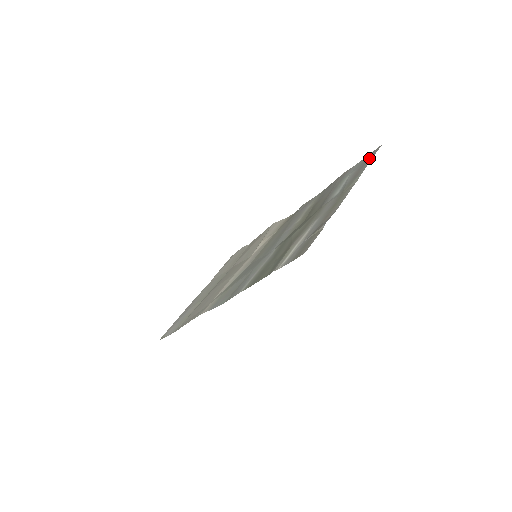
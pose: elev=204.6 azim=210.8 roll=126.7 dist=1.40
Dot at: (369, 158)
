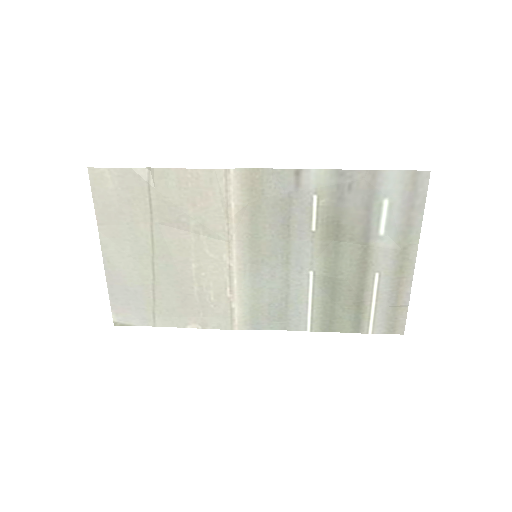
Dot at: (419, 195)
